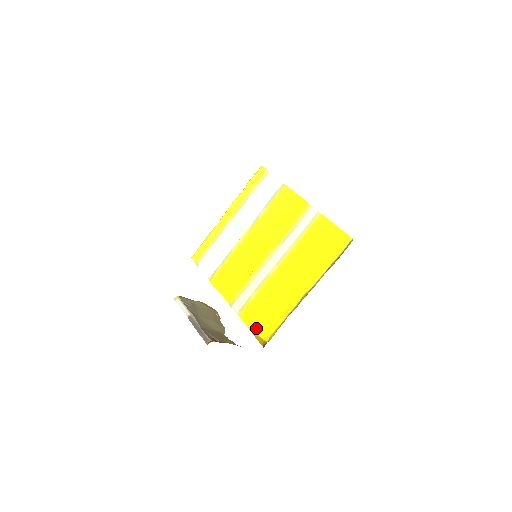
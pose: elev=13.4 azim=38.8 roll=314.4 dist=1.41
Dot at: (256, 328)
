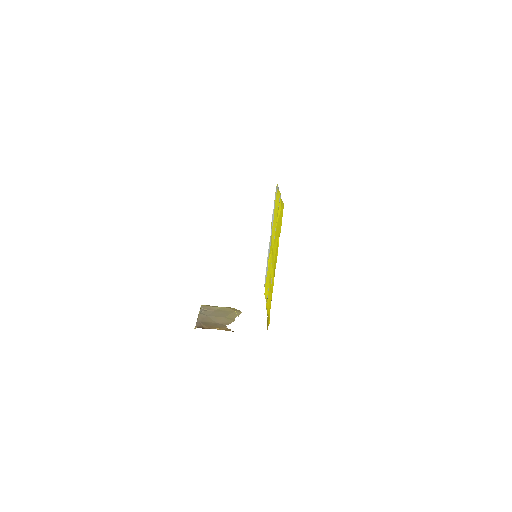
Dot at: (268, 317)
